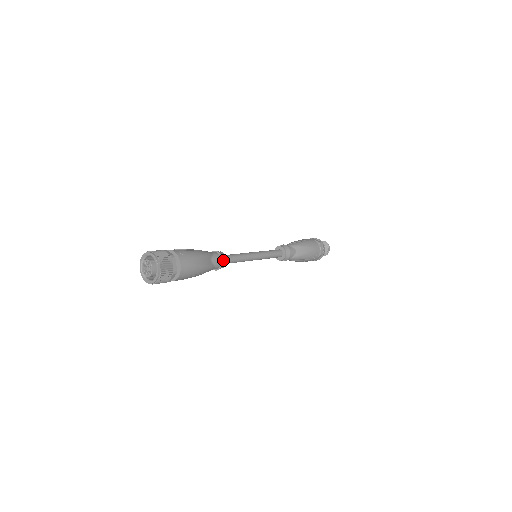
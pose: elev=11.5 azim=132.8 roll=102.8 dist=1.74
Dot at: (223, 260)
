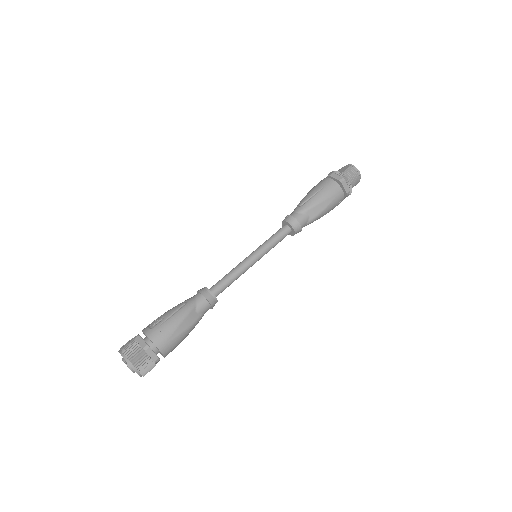
Dot at: (211, 302)
